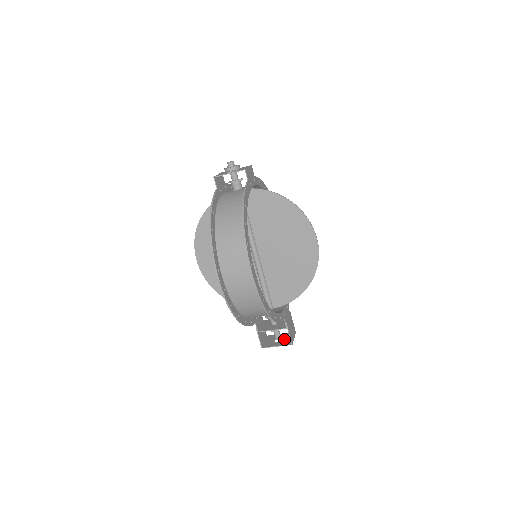
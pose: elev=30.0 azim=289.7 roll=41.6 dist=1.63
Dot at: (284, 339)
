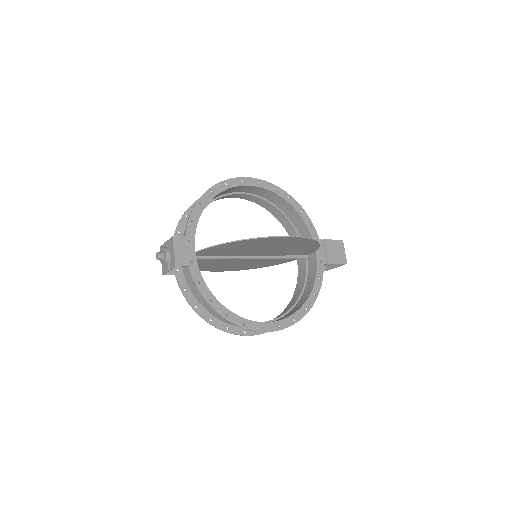
Dot at: occluded
